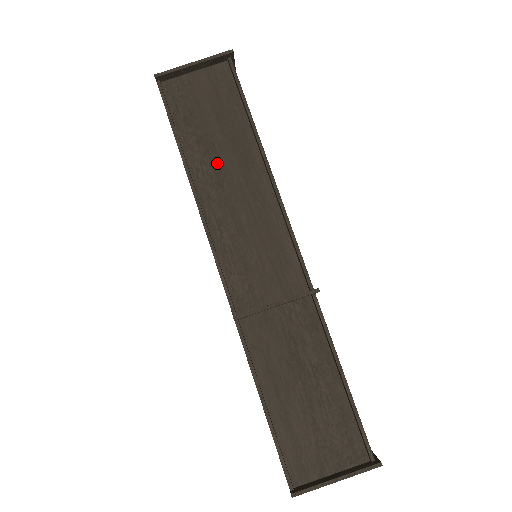
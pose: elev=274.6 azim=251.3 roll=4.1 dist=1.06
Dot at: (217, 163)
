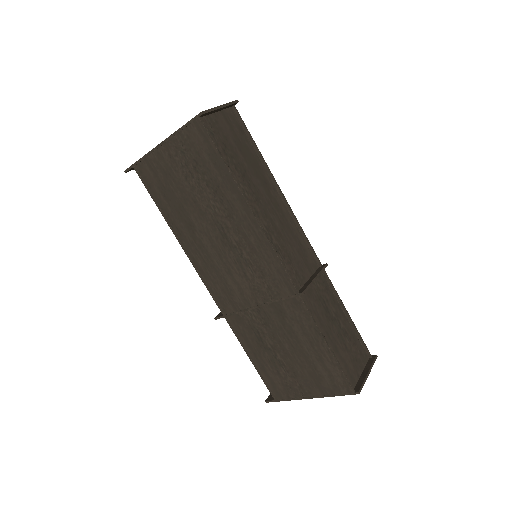
Dot at: (252, 185)
